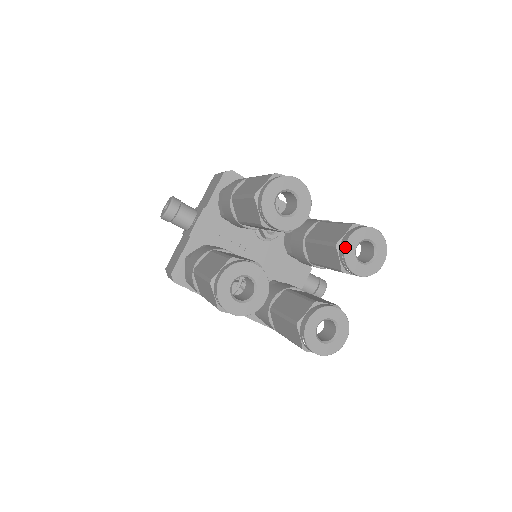
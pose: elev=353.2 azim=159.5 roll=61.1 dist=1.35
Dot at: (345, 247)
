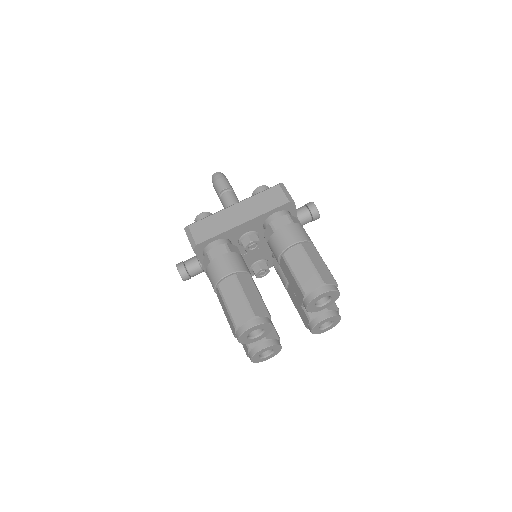
Dot at: (307, 311)
